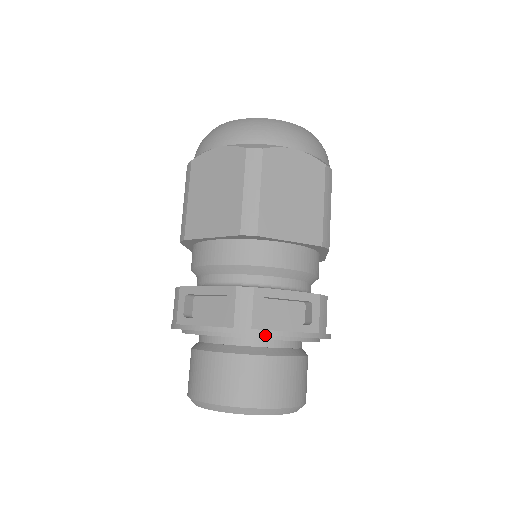
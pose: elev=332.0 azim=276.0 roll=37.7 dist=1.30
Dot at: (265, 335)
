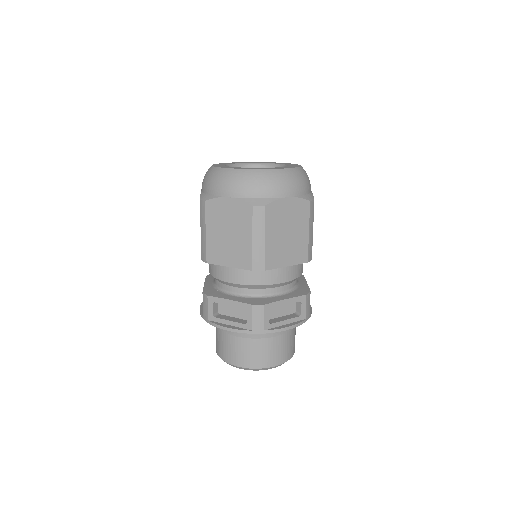
Dot at: occluded
